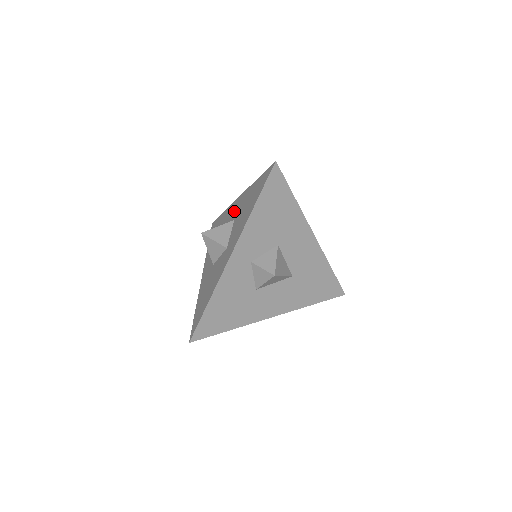
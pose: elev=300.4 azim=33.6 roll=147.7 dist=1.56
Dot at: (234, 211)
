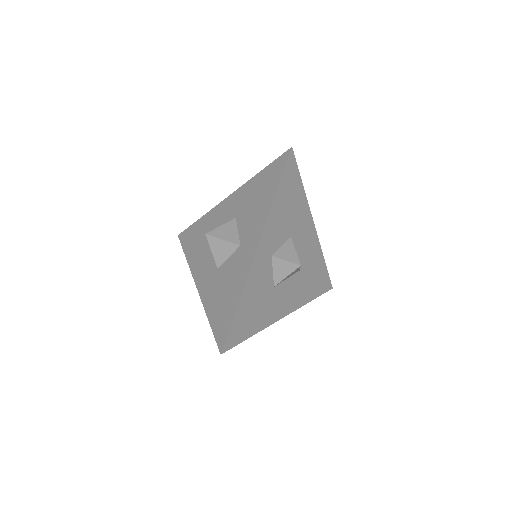
Dot at: (228, 211)
